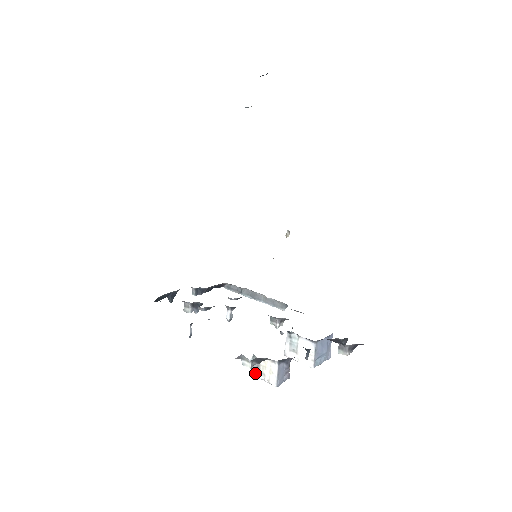
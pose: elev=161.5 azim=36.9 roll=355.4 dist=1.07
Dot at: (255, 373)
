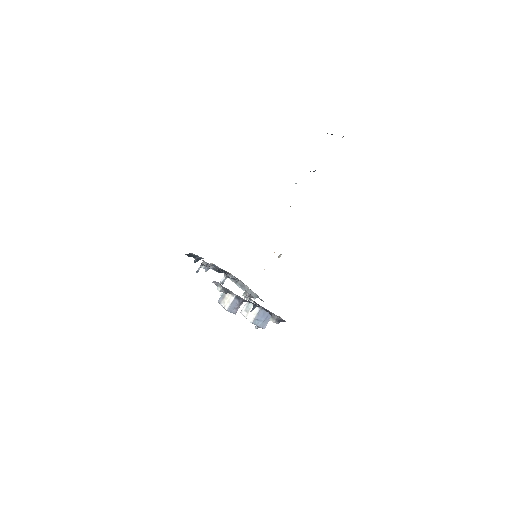
Dot at: (220, 301)
